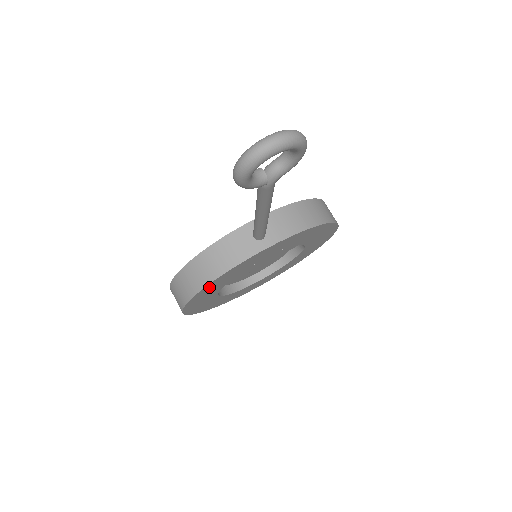
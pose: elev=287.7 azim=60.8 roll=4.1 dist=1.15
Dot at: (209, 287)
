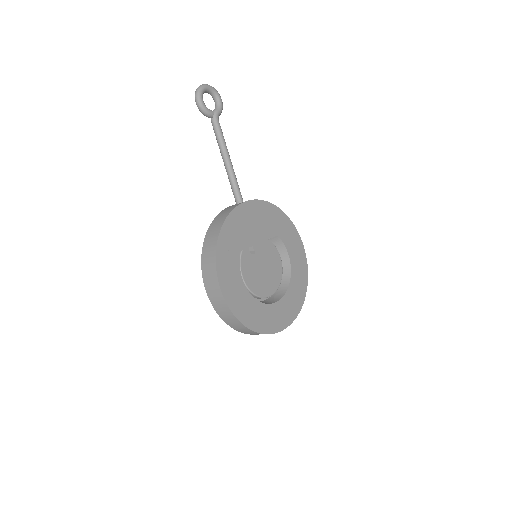
Dot at: (225, 236)
